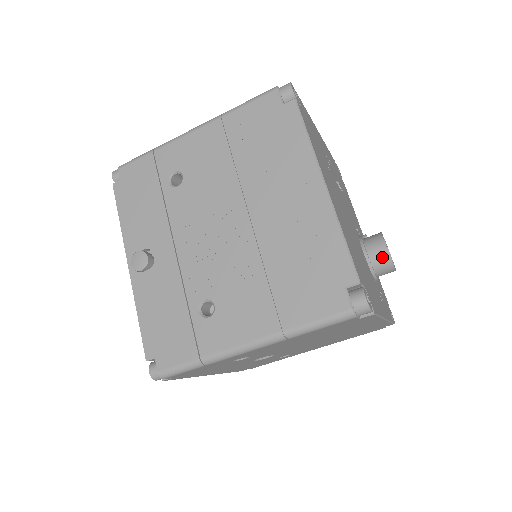
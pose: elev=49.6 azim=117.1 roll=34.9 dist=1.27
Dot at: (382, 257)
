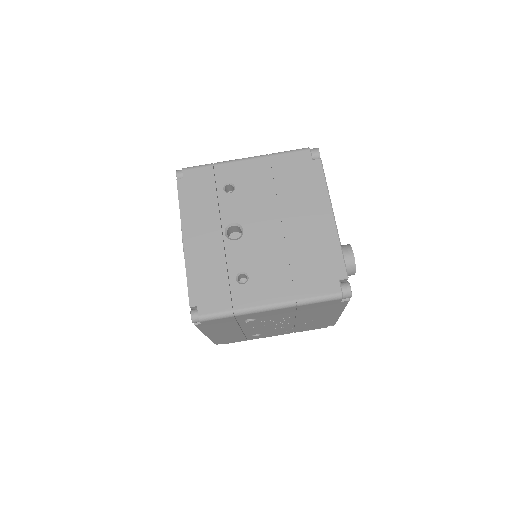
Dot at: (344, 245)
